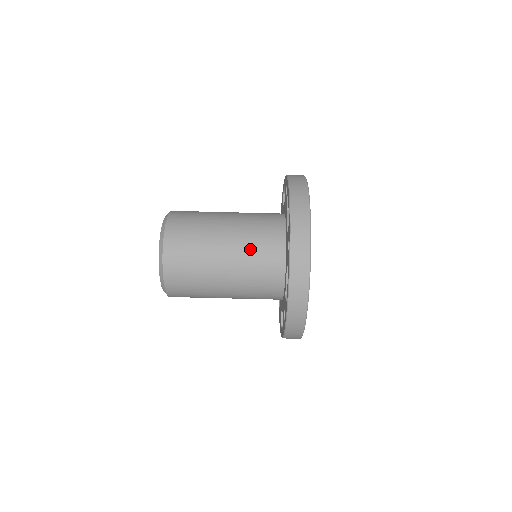
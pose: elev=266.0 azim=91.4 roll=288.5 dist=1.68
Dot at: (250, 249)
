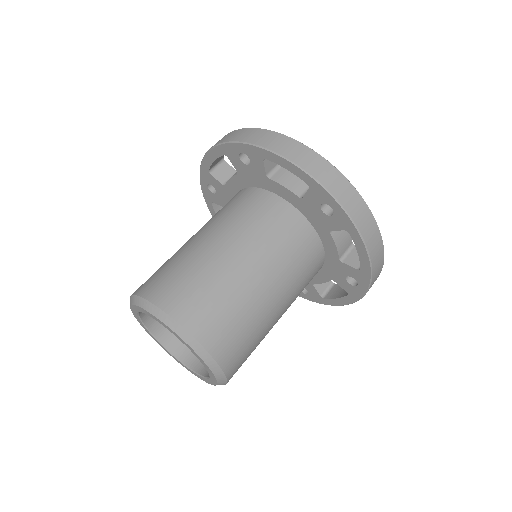
Dot at: (278, 250)
